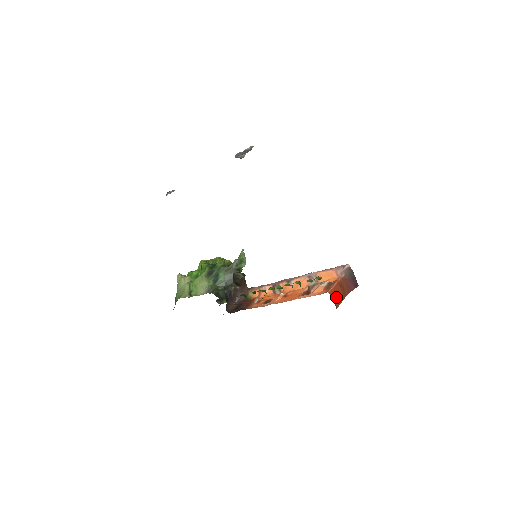
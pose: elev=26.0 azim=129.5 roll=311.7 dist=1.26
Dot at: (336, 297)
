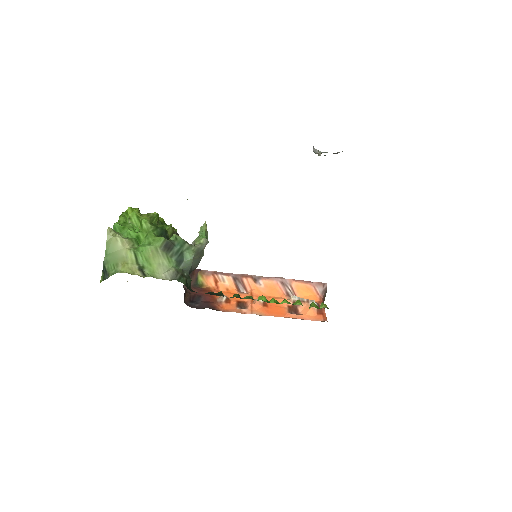
Dot at: occluded
